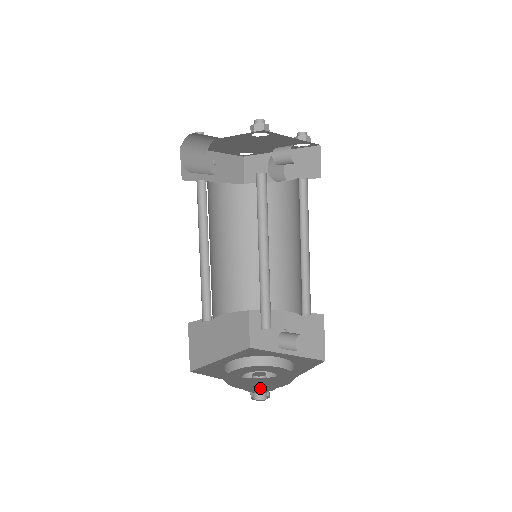
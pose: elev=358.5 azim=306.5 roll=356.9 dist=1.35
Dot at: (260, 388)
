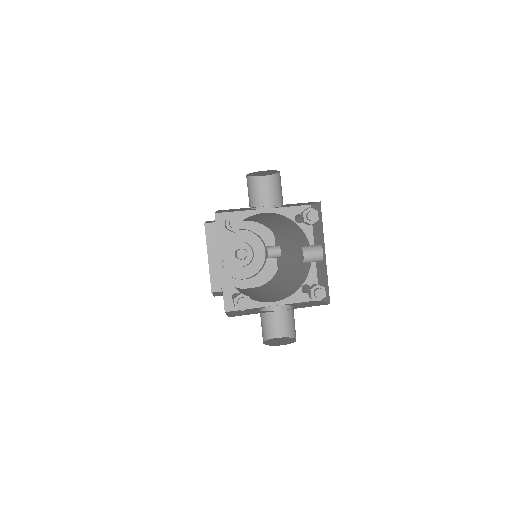
Dot at: occluded
